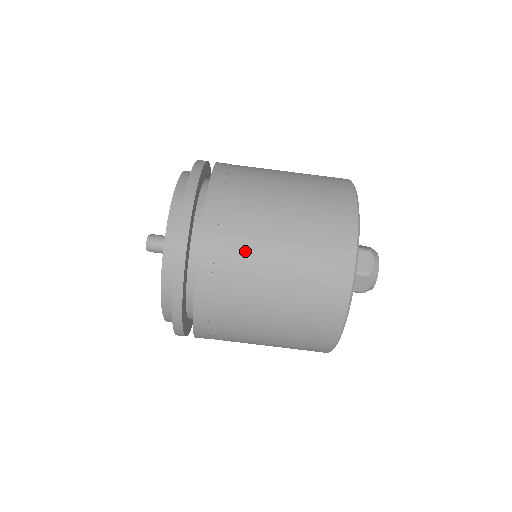
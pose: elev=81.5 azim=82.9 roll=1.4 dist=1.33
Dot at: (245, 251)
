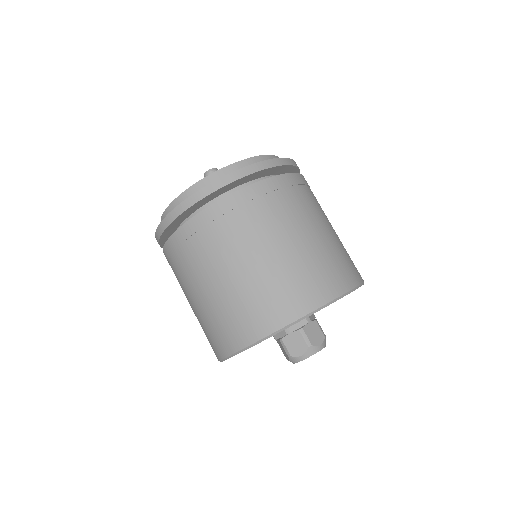
Dot at: (276, 217)
